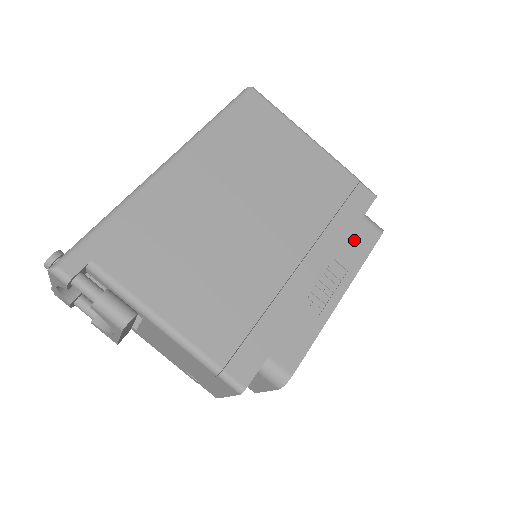
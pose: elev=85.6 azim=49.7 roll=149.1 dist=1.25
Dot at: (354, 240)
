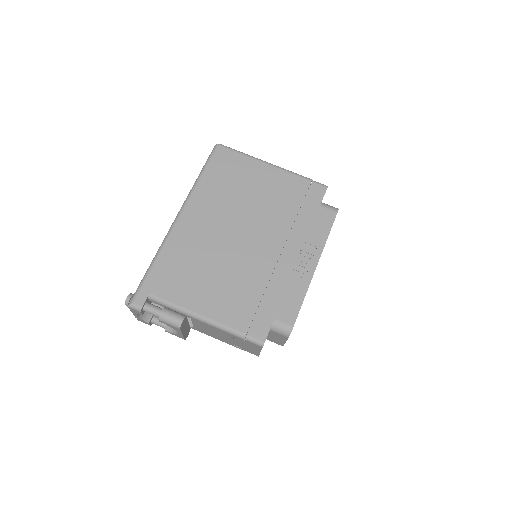
Dot at: (317, 224)
